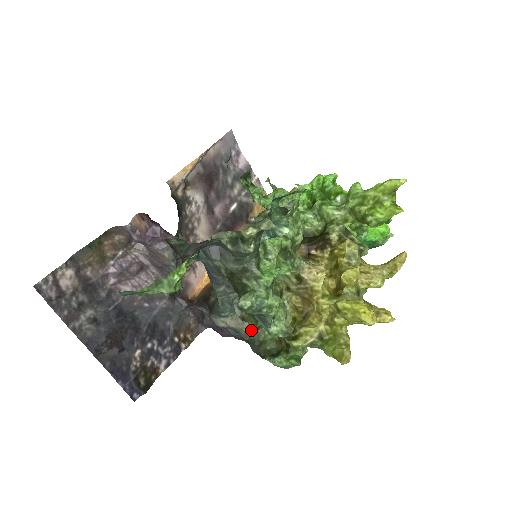
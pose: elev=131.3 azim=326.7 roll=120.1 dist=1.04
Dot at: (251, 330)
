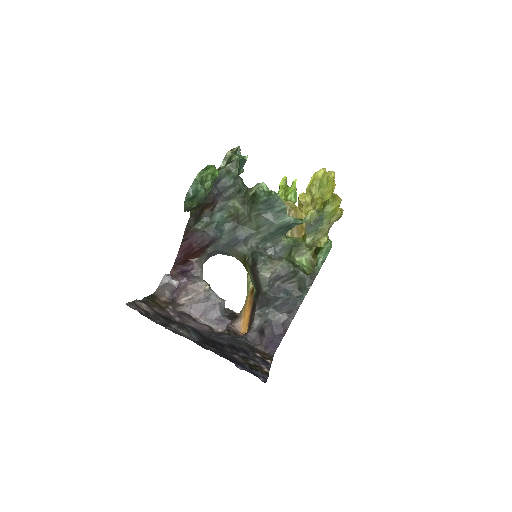
Dot at: (289, 262)
